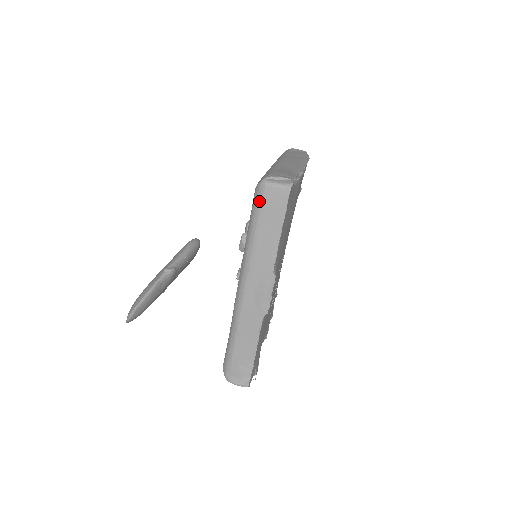
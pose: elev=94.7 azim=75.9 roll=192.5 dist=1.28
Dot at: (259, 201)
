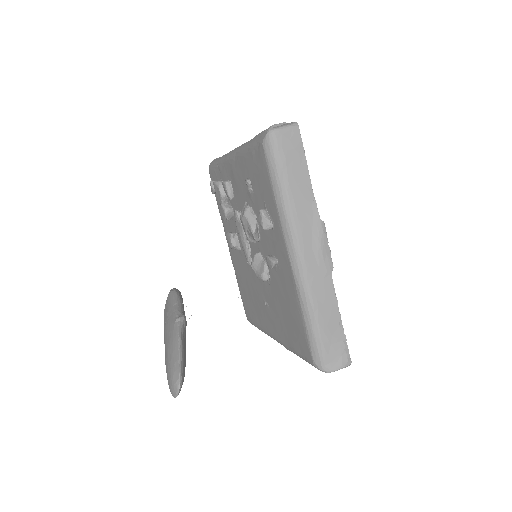
Dot at: (275, 152)
